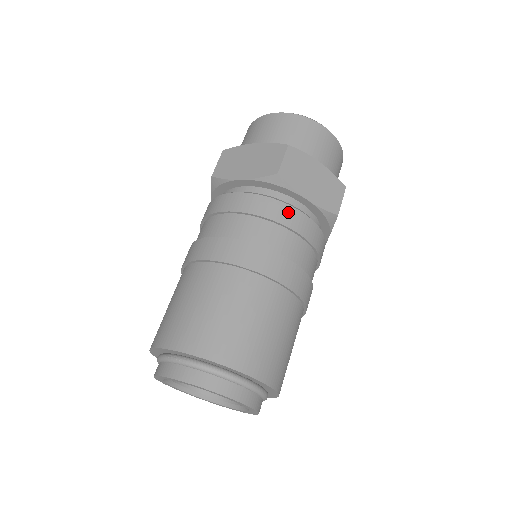
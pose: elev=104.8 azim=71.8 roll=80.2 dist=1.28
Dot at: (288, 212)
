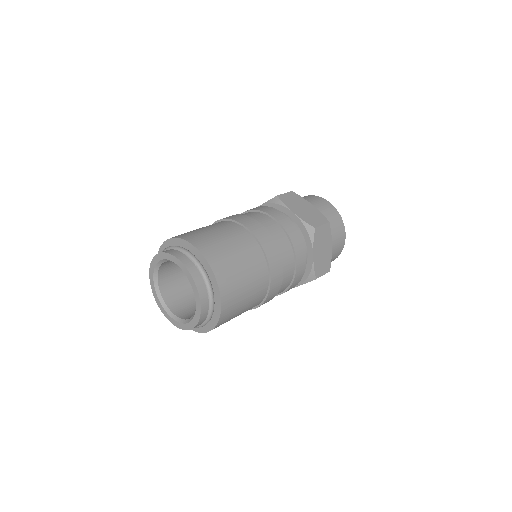
Dot at: (275, 212)
